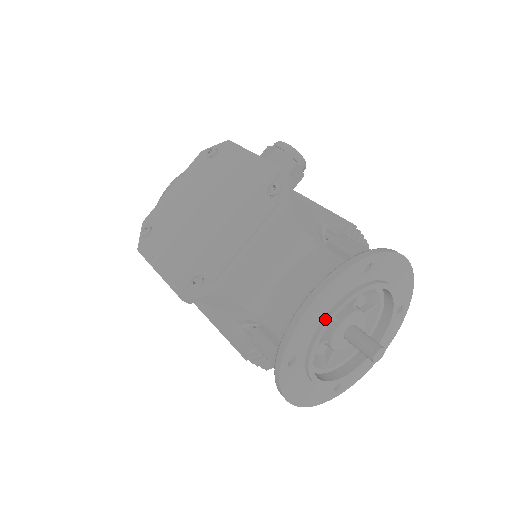
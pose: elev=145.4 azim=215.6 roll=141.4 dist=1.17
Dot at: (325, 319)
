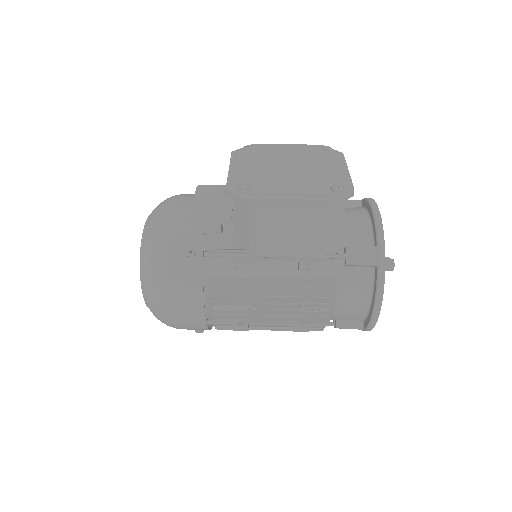
Dot at: occluded
